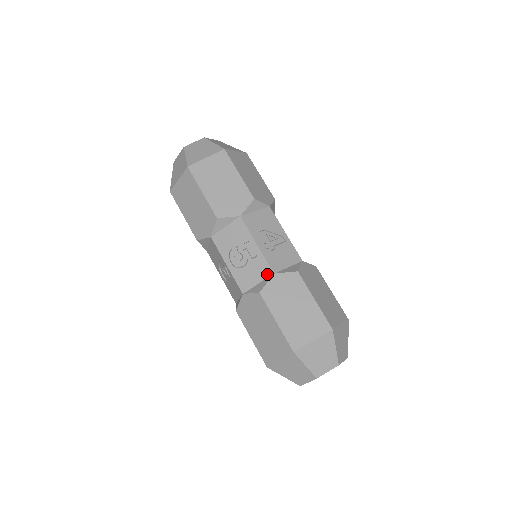
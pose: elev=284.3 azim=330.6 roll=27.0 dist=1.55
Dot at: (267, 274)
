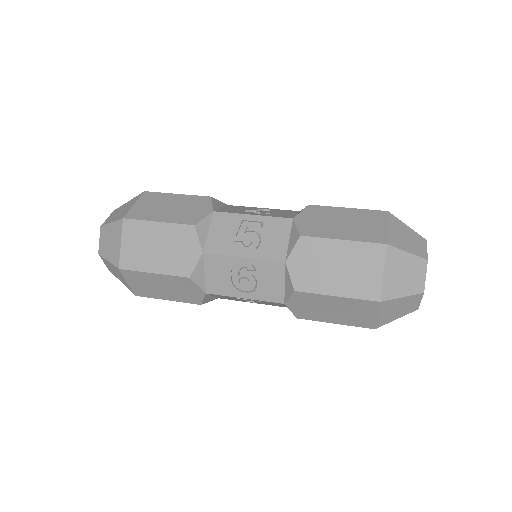
Dot at: (288, 225)
